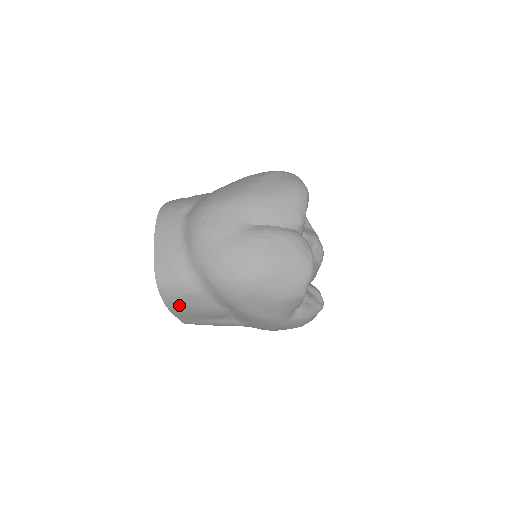
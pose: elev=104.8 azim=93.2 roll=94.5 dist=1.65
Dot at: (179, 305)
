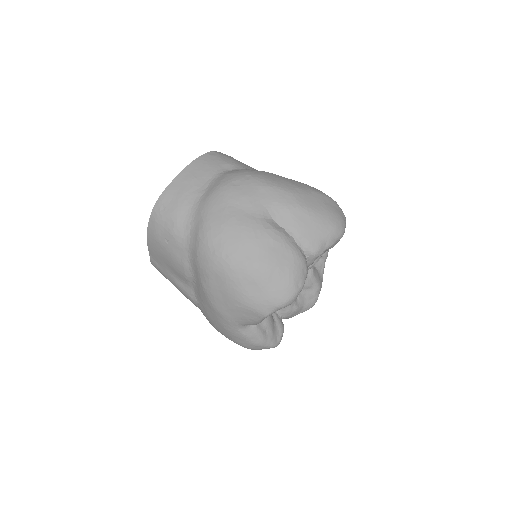
Dot at: (158, 238)
